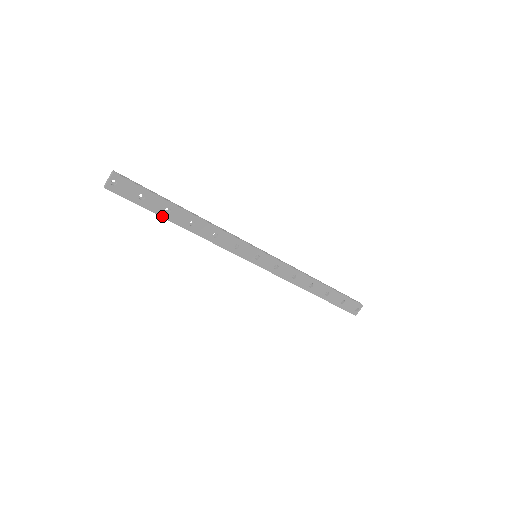
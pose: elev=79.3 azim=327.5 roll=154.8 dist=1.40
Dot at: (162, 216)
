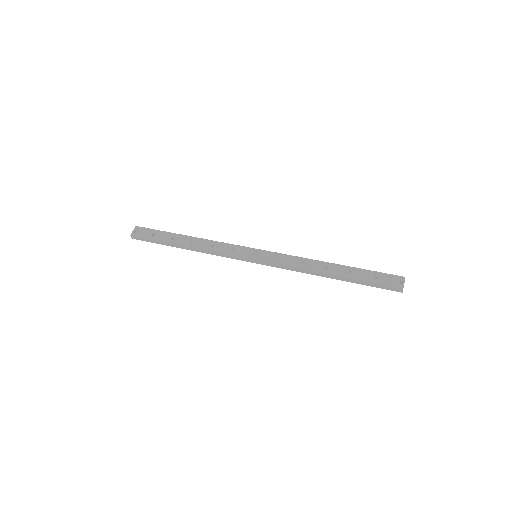
Dot at: (170, 243)
